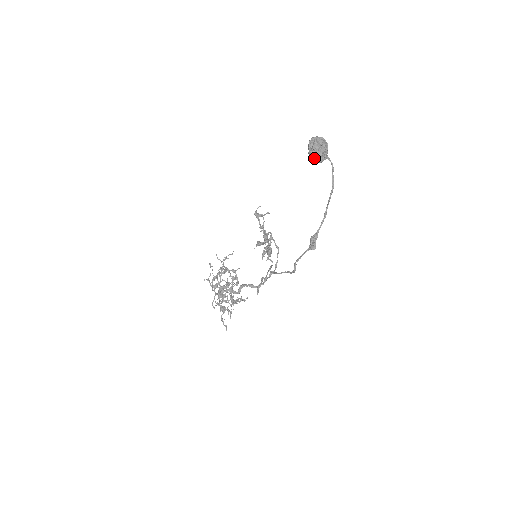
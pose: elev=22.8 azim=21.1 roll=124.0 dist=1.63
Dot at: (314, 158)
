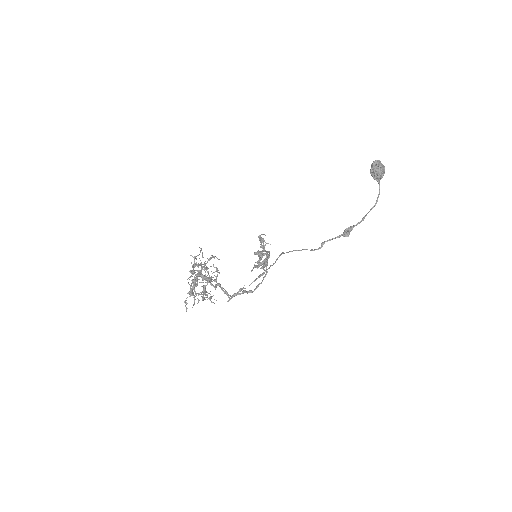
Dot at: (375, 171)
